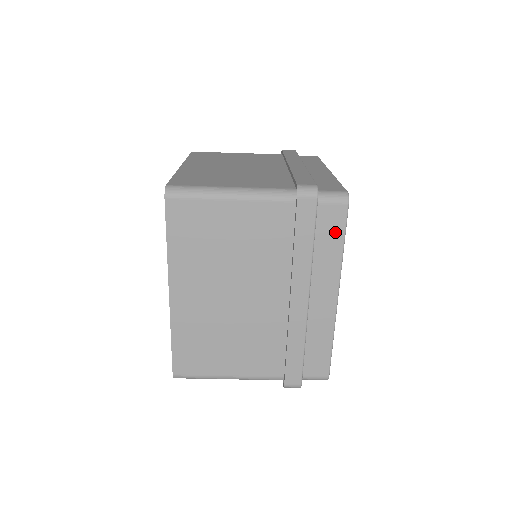
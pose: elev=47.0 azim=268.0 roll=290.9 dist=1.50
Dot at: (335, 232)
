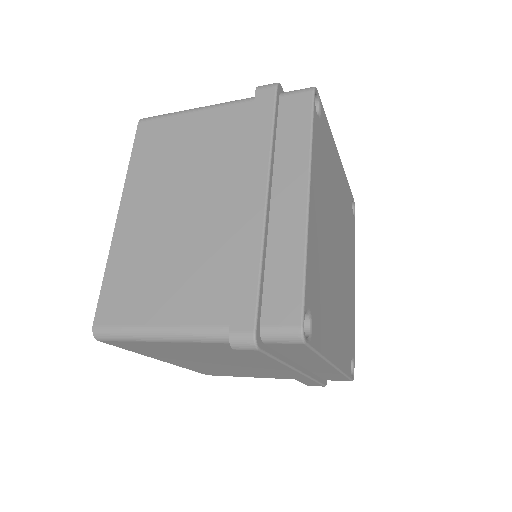
Dot at: (301, 351)
